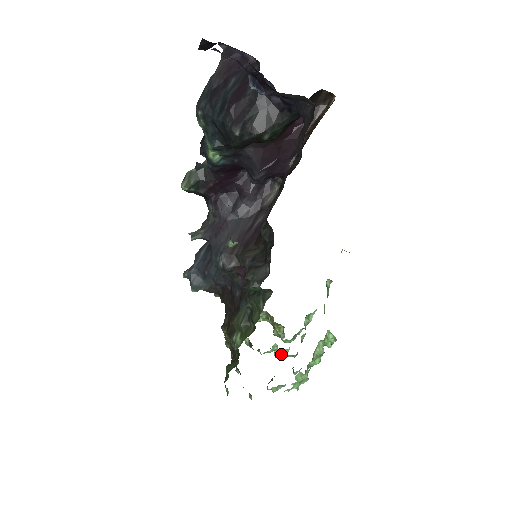
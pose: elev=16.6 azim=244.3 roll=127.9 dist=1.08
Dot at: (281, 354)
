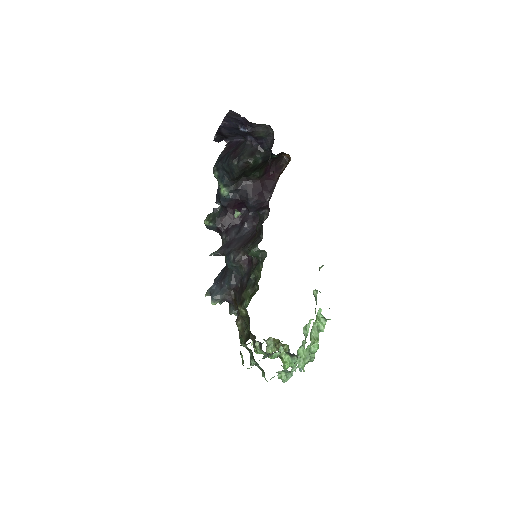
Dot at: (288, 360)
